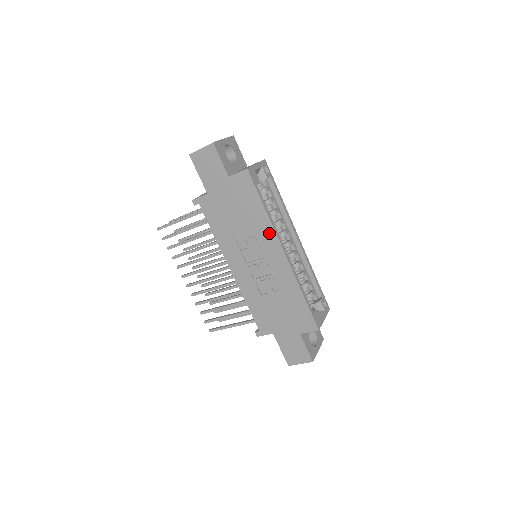
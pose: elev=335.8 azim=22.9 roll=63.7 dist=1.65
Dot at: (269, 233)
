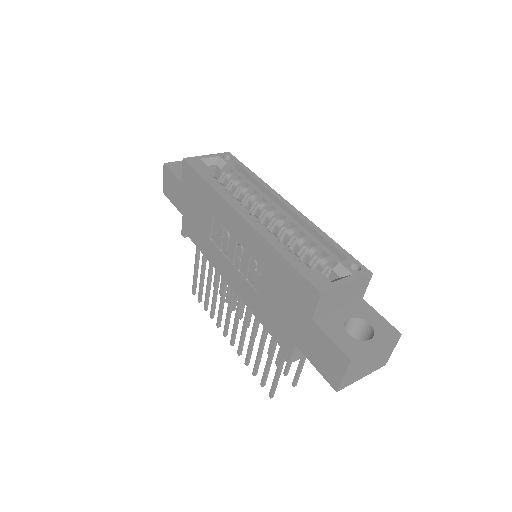
Dot at: (222, 205)
